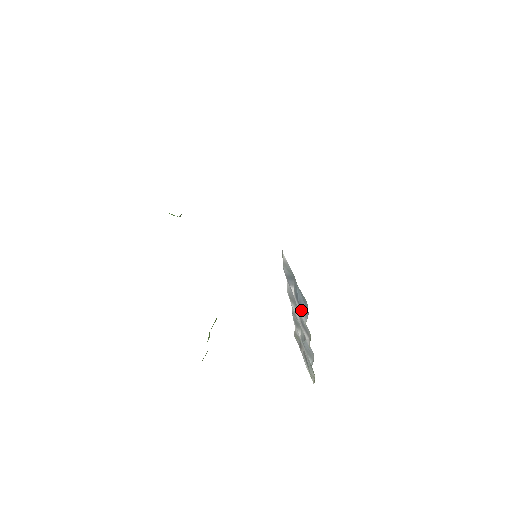
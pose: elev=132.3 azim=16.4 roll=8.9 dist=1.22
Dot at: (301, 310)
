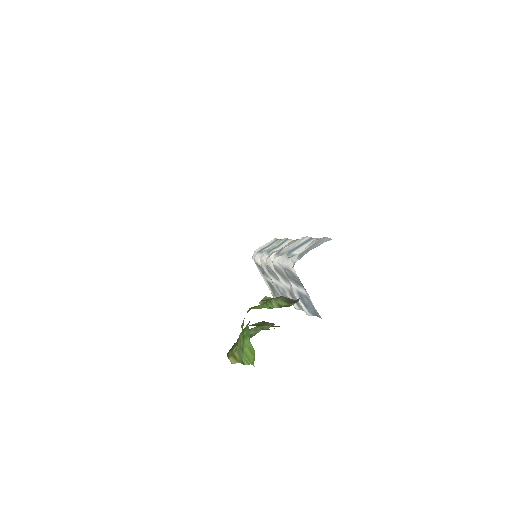
Dot at: (304, 305)
